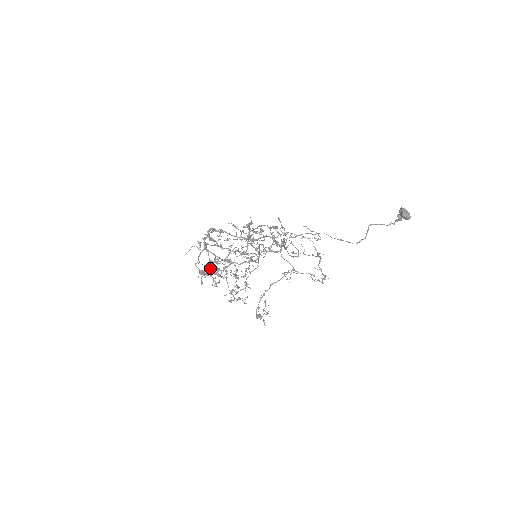
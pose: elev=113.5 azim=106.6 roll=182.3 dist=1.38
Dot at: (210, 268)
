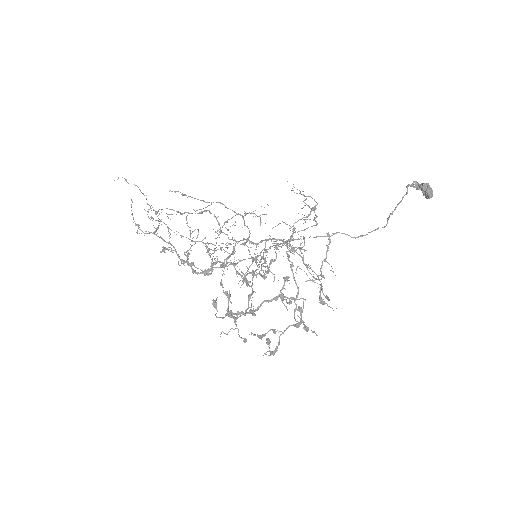
Dot at: occluded
